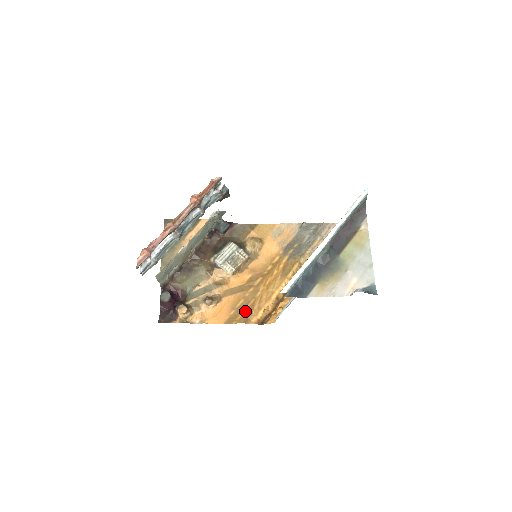
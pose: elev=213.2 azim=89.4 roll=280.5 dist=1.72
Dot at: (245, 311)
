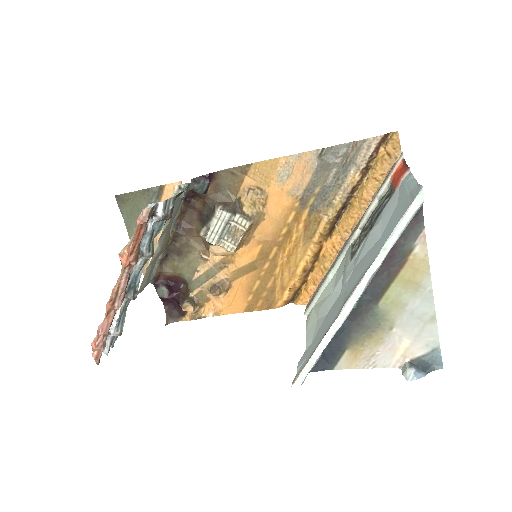
Dot at: (265, 294)
